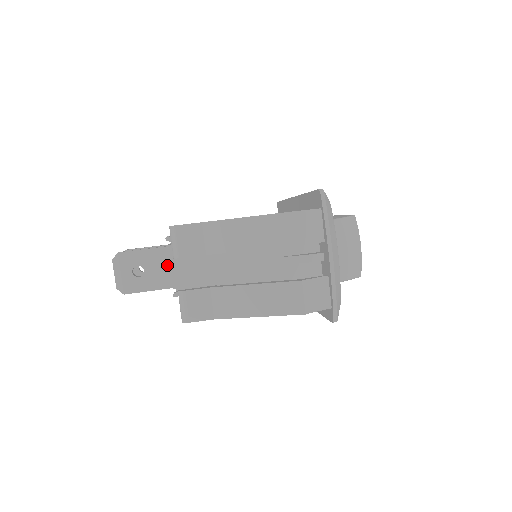
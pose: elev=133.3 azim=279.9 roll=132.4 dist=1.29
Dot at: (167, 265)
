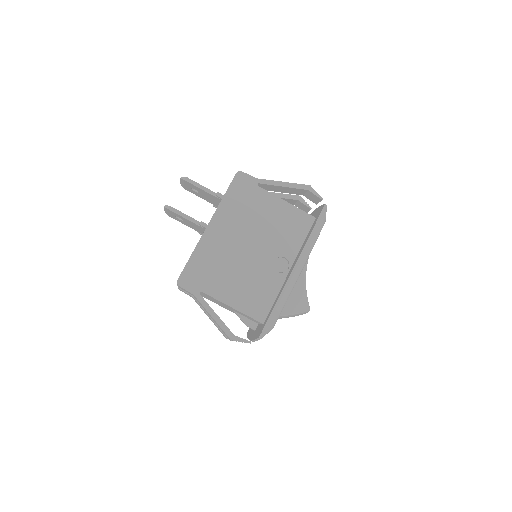
Dot at: (197, 228)
